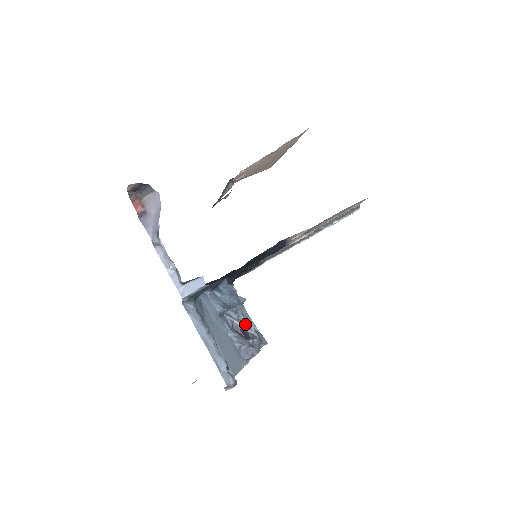
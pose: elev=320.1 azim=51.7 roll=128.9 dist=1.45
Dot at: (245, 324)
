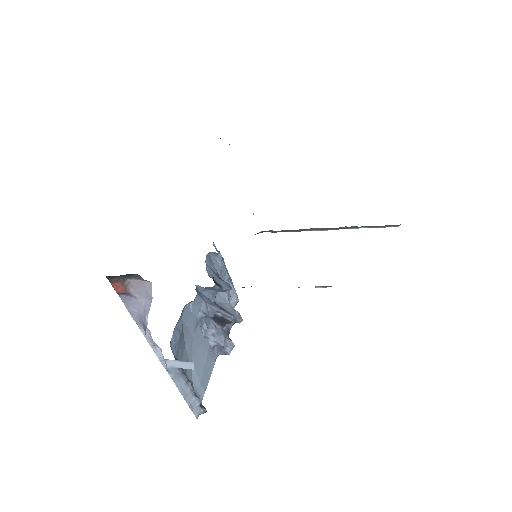
Dot at: (224, 314)
